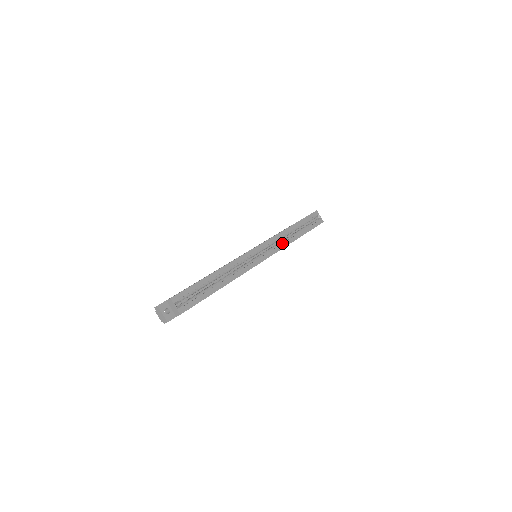
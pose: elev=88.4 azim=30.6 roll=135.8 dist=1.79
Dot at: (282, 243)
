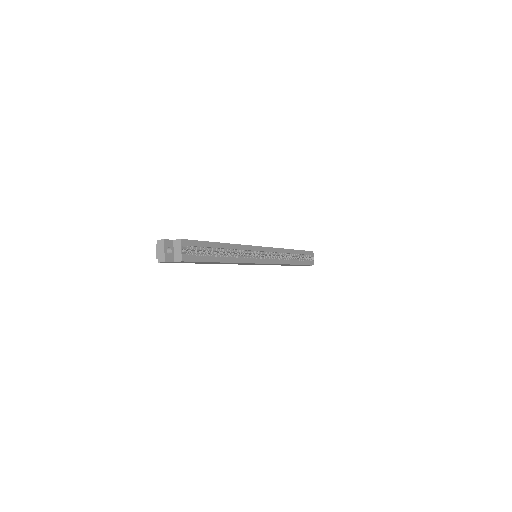
Dot at: (281, 259)
